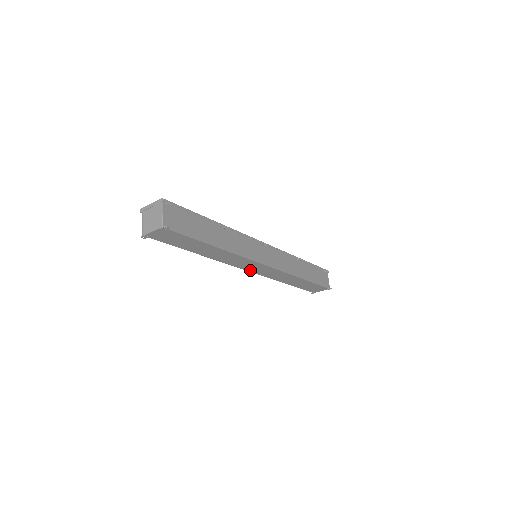
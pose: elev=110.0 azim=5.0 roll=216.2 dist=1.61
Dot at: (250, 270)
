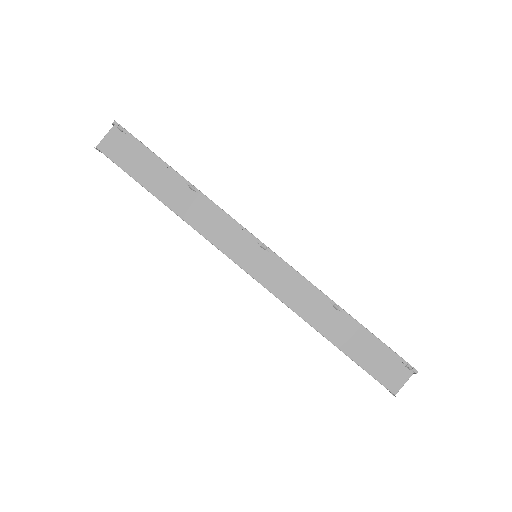
Dot at: occluded
